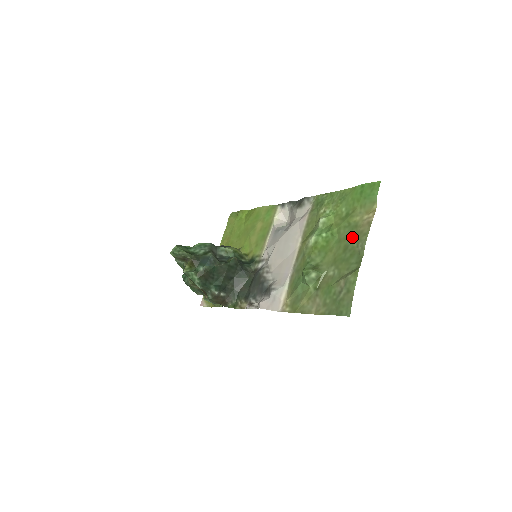
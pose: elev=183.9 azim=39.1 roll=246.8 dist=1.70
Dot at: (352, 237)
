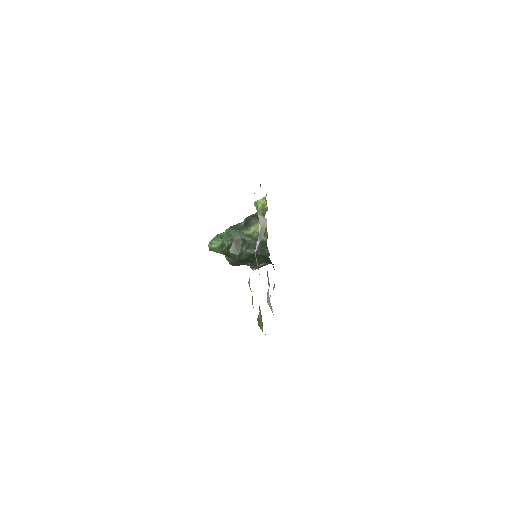
Dot at: occluded
